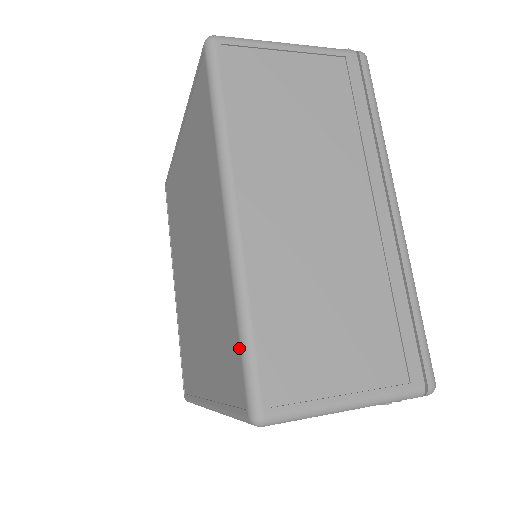
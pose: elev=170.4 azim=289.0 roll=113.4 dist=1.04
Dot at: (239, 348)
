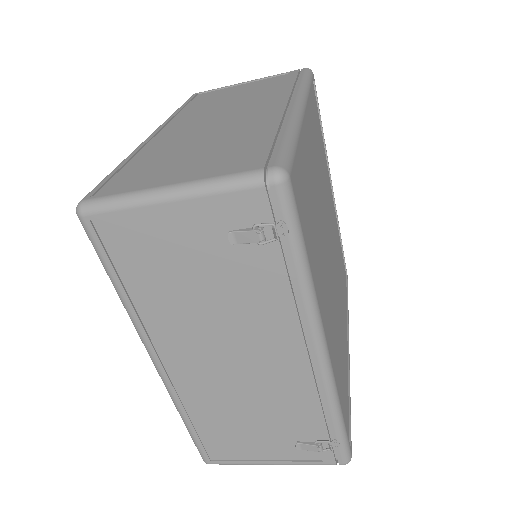
Dot at: occluded
